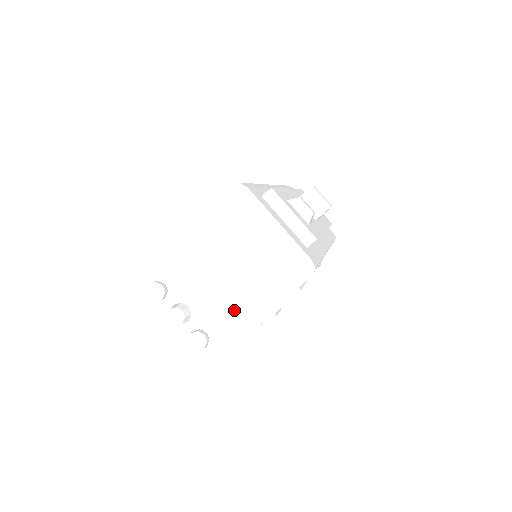
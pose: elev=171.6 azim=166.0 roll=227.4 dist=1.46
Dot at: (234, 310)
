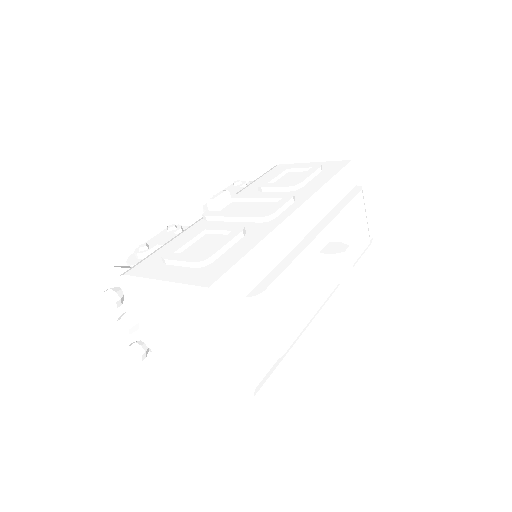
Dot at: (175, 356)
